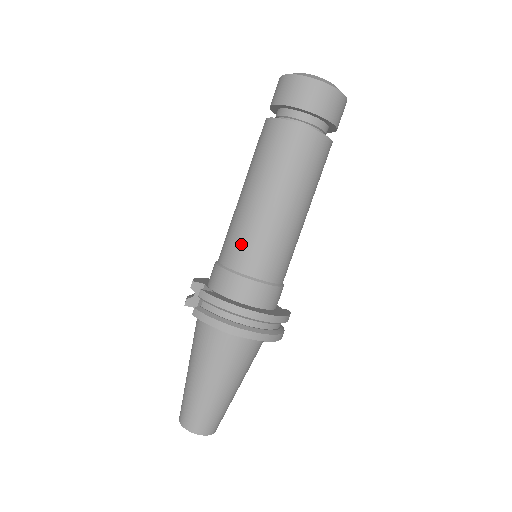
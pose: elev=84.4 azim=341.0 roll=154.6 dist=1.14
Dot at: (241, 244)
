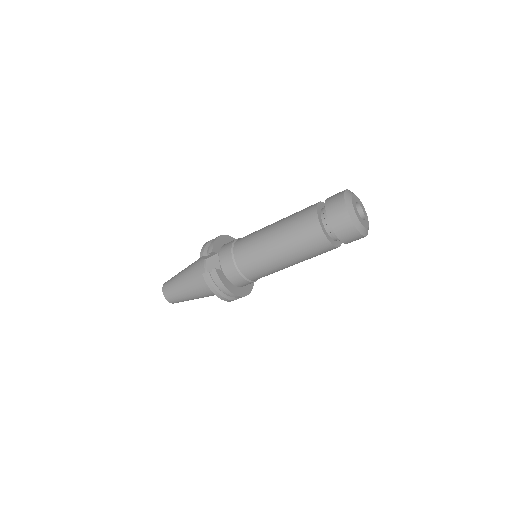
Dot at: (252, 263)
